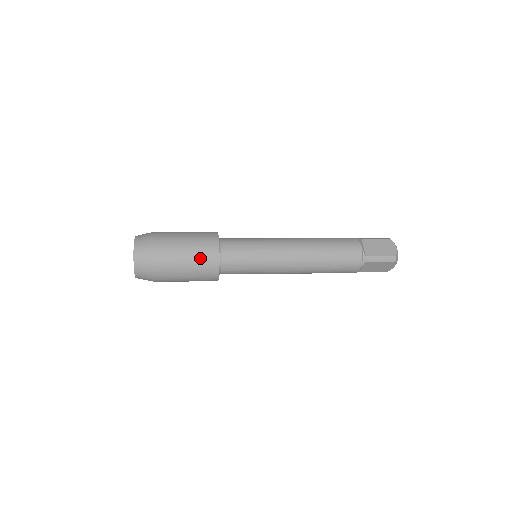
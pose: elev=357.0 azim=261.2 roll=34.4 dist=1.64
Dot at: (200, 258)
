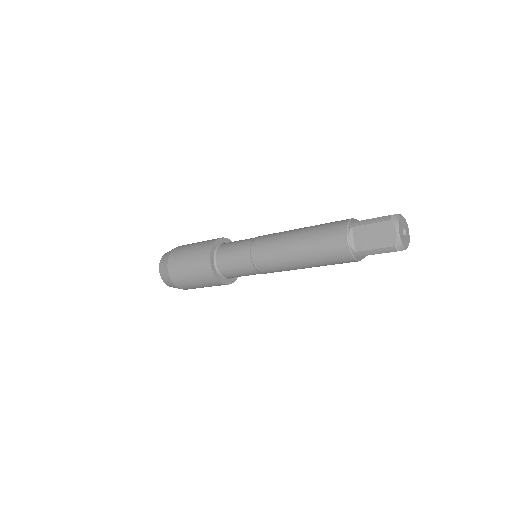
Dot at: (201, 245)
